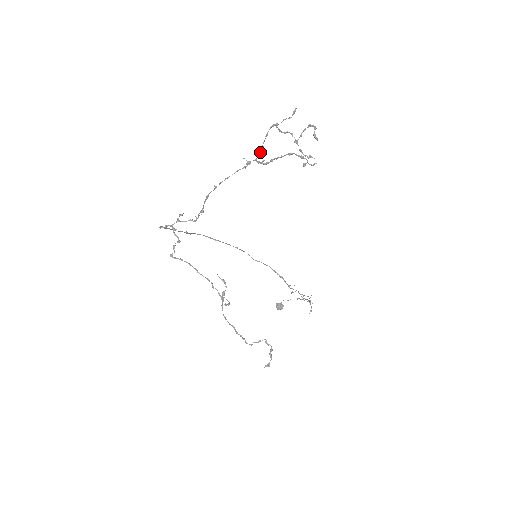
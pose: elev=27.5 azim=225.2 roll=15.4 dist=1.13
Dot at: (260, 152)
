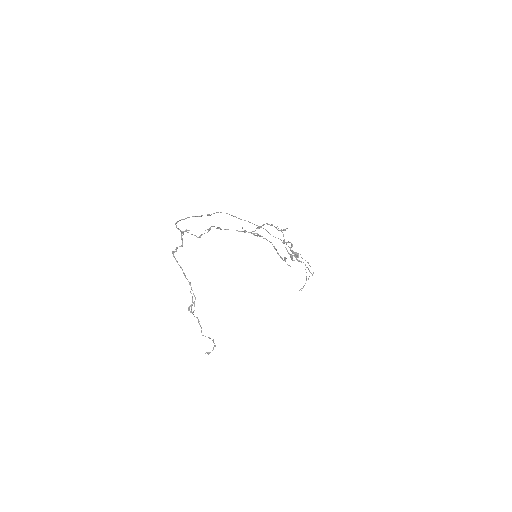
Dot at: occluded
